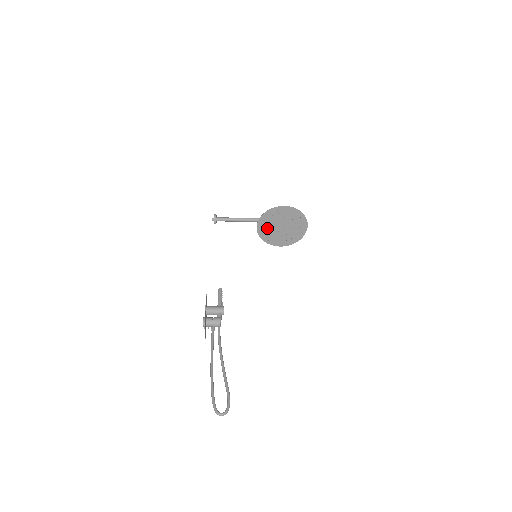
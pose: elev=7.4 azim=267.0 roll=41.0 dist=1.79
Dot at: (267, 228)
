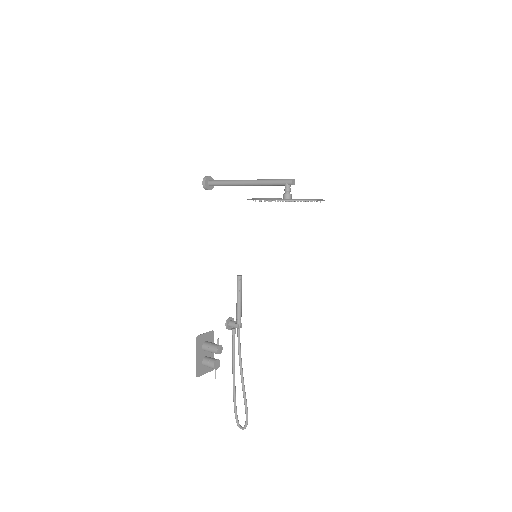
Dot at: occluded
